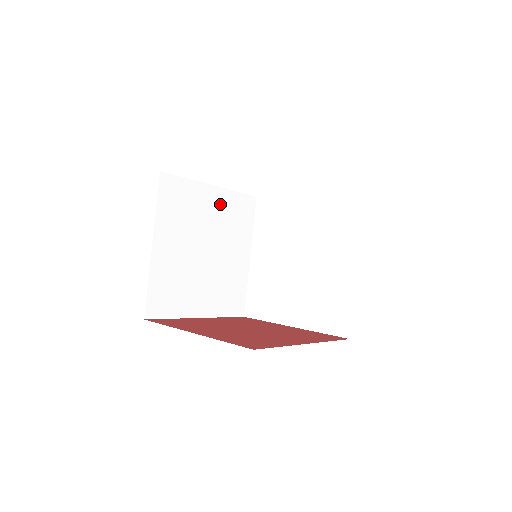
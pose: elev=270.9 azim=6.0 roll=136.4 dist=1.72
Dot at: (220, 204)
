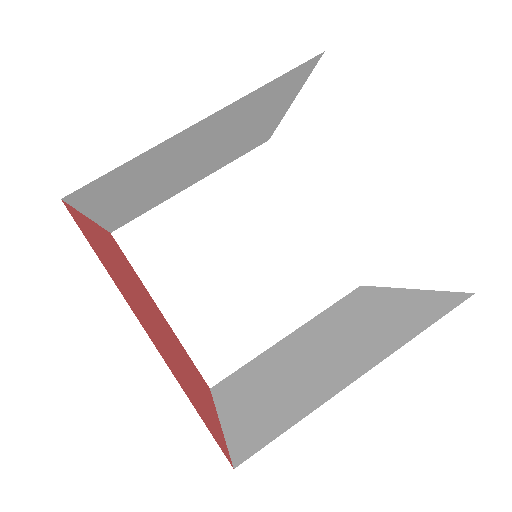
Dot at: (305, 238)
